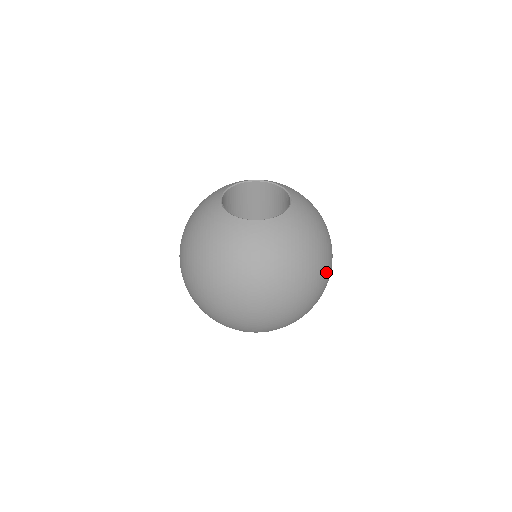
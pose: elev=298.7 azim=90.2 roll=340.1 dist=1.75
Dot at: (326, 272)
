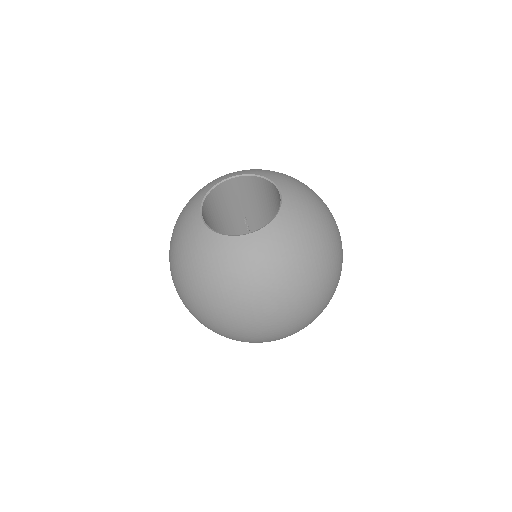
Dot at: (339, 261)
